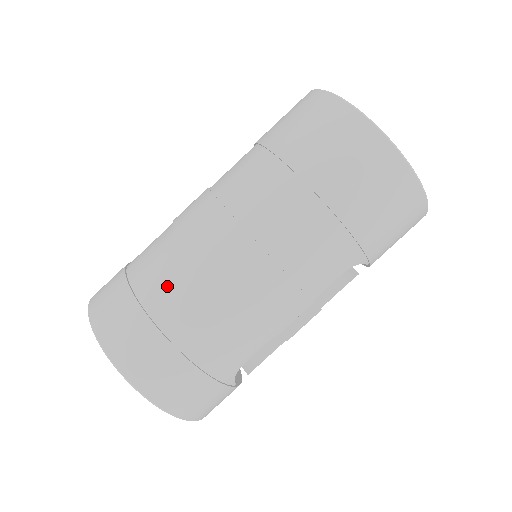
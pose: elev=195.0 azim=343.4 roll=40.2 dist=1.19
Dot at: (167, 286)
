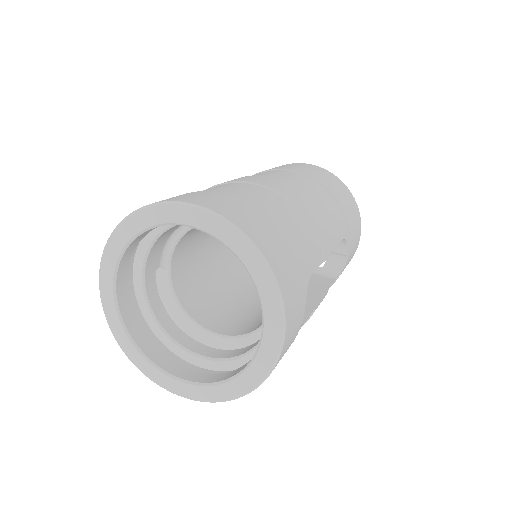
Dot at: (234, 189)
